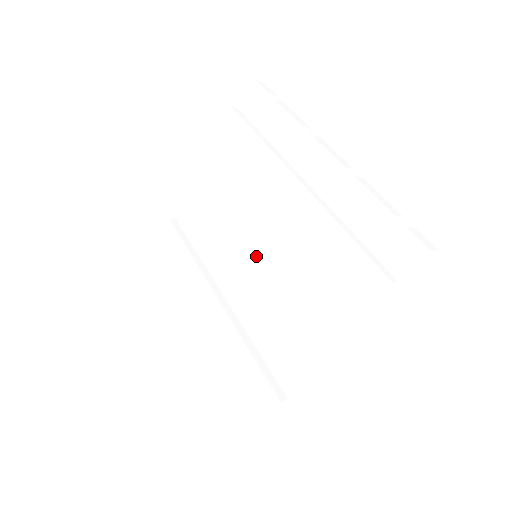
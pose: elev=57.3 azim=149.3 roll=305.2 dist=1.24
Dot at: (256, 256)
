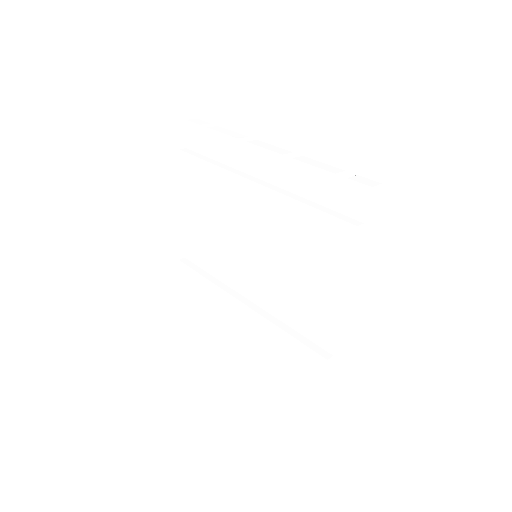
Dot at: (255, 256)
